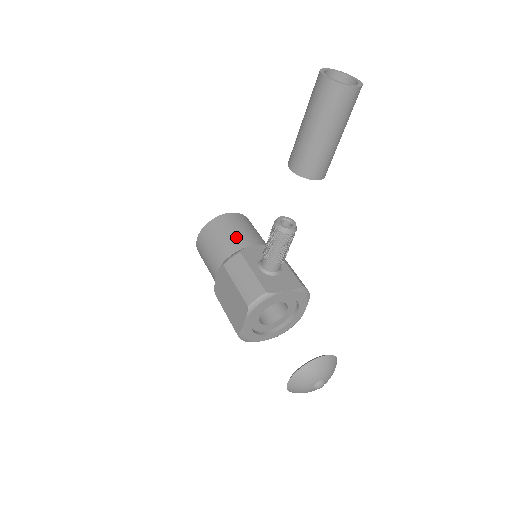
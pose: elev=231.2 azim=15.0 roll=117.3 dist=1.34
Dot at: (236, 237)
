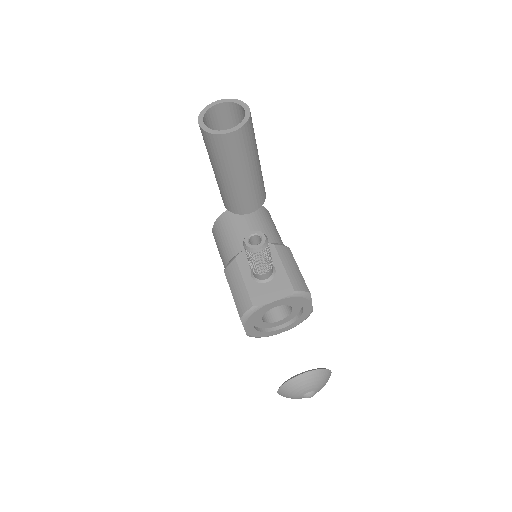
Dot at: (236, 237)
